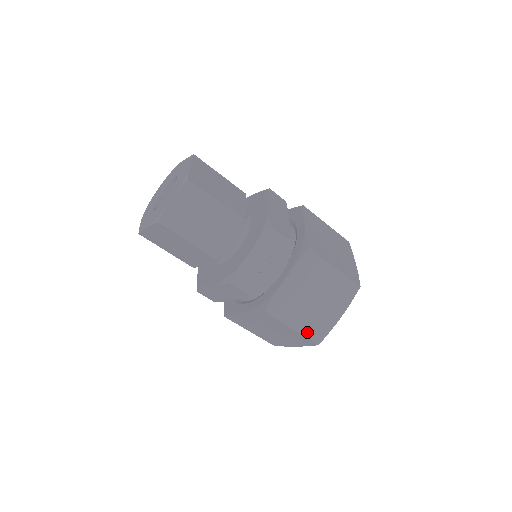
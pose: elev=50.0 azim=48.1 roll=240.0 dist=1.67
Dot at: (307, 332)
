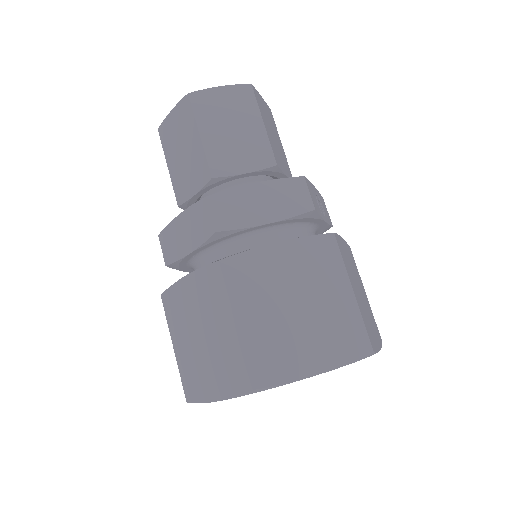
Dot at: (363, 317)
